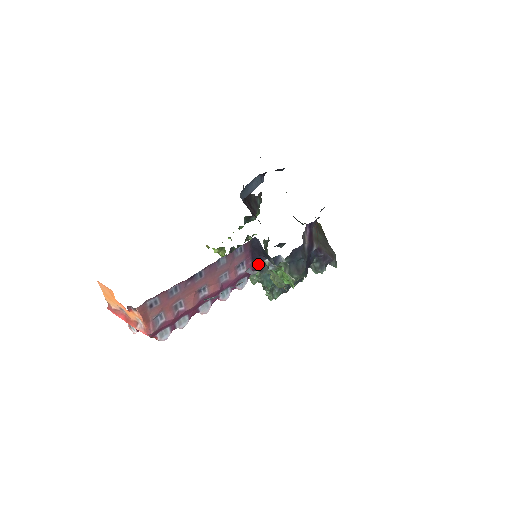
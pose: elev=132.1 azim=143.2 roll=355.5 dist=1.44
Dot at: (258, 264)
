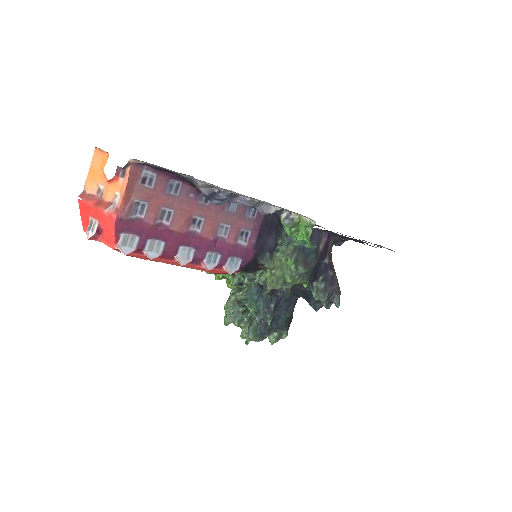
Dot at: (261, 247)
